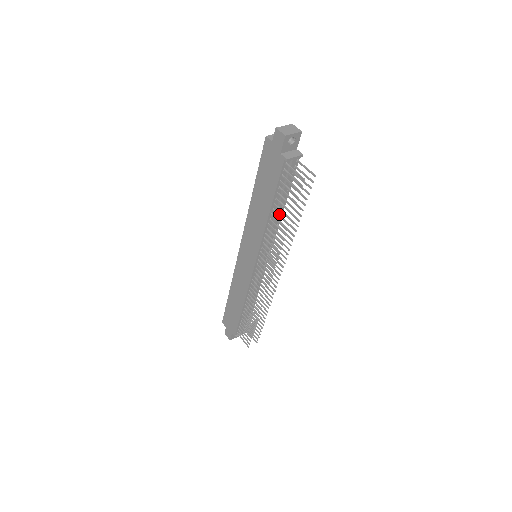
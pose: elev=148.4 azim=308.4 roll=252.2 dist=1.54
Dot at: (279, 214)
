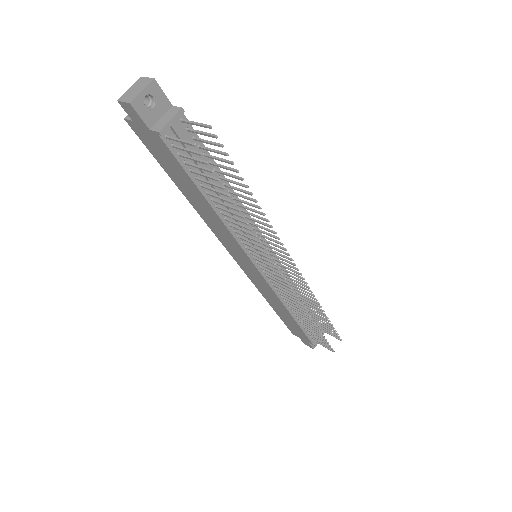
Dot at: (221, 202)
